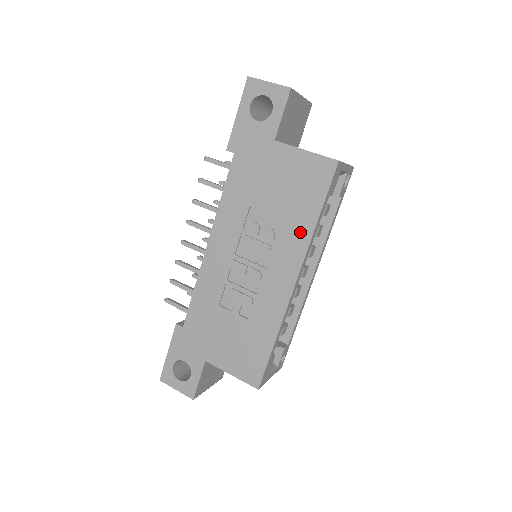
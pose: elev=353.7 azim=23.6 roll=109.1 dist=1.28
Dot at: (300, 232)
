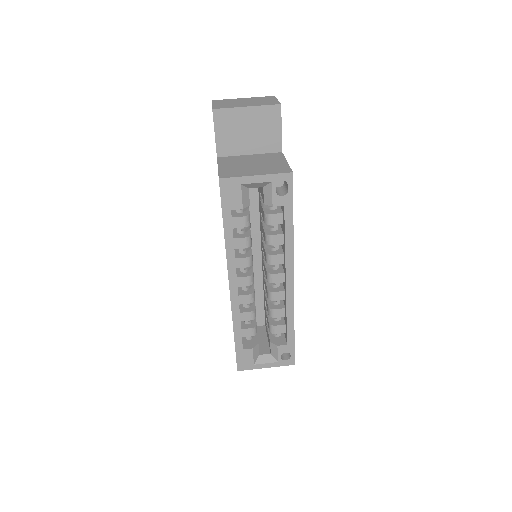
Dot at: occluded
